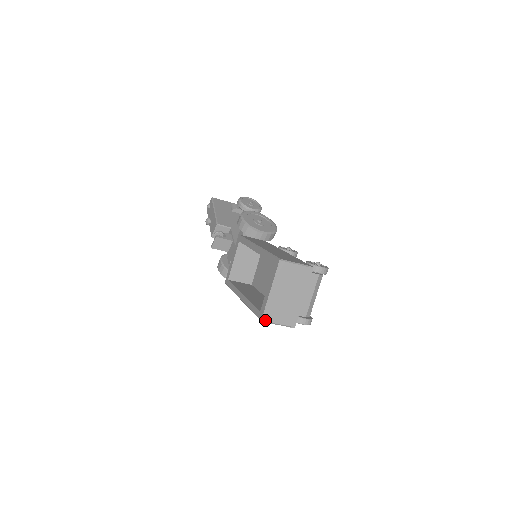
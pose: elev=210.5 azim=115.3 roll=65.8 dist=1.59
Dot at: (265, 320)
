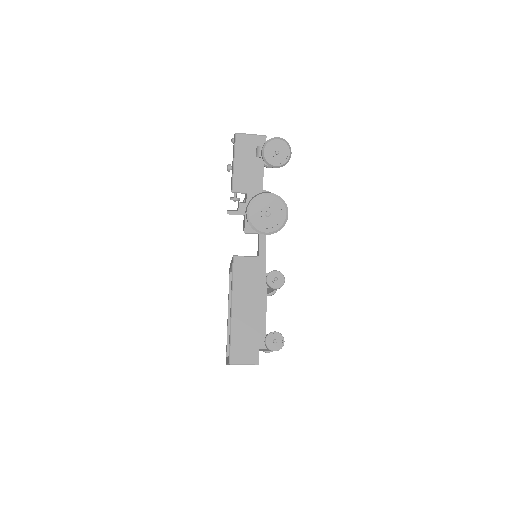
Dot at: occluded
